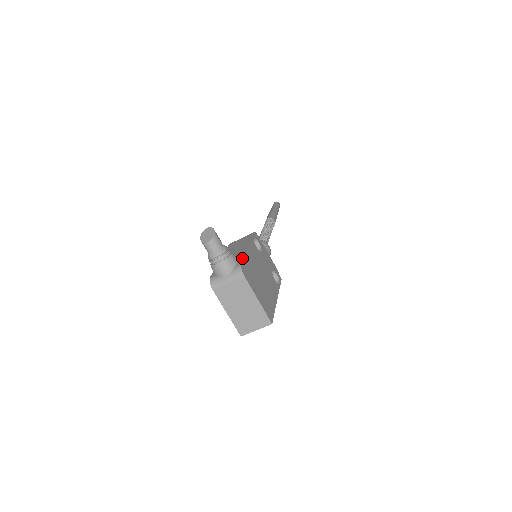
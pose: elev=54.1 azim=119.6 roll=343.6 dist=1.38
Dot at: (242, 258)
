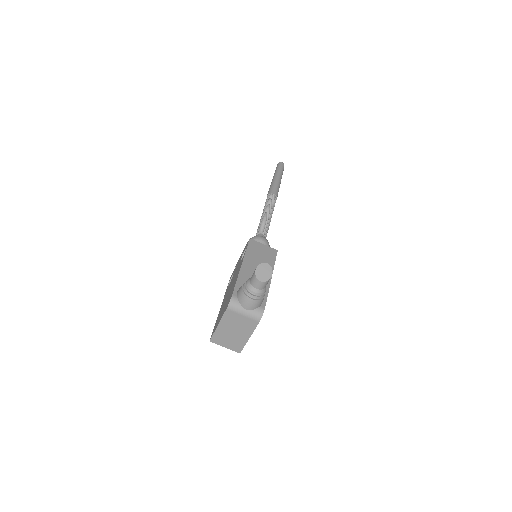
Dot at: (266, 299)
